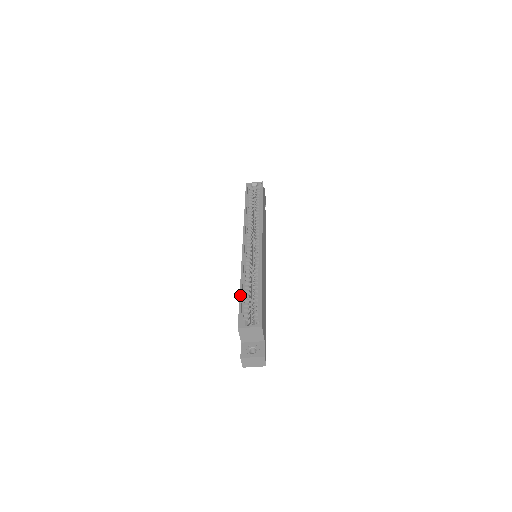
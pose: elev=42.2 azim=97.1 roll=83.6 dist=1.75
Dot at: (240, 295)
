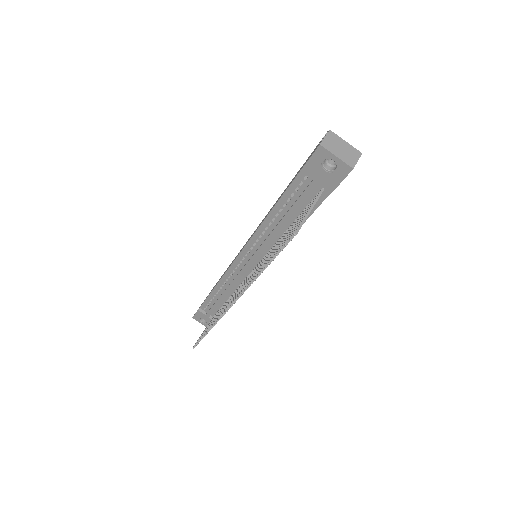
Dot at: occluded
